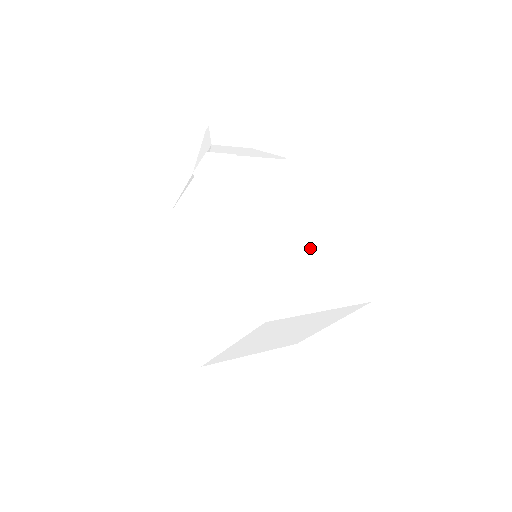
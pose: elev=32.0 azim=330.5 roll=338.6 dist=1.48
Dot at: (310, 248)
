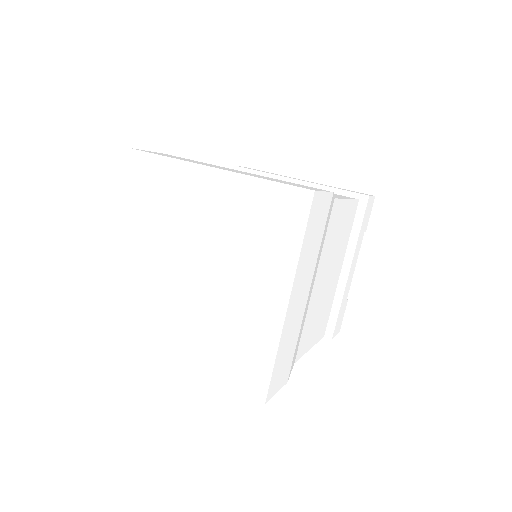
Dot at: occluded
